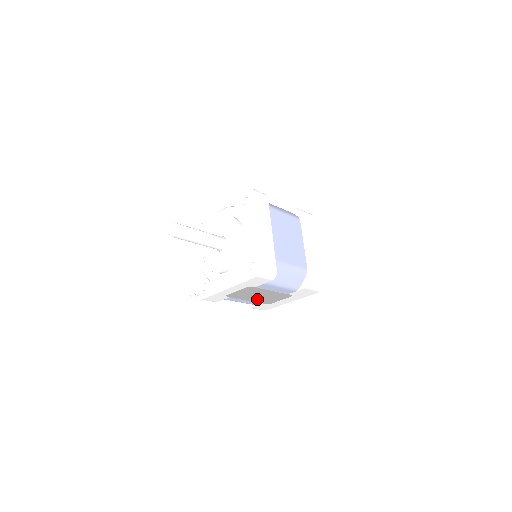
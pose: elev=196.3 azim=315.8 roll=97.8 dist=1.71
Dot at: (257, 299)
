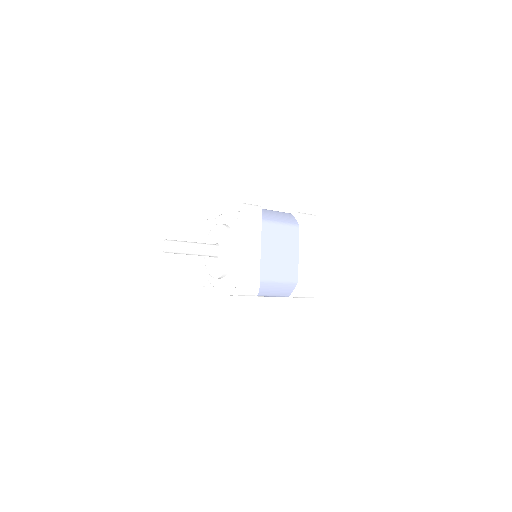
Dot at: occluded
